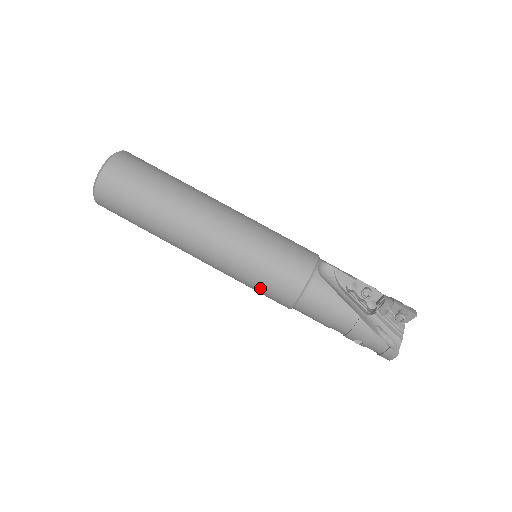
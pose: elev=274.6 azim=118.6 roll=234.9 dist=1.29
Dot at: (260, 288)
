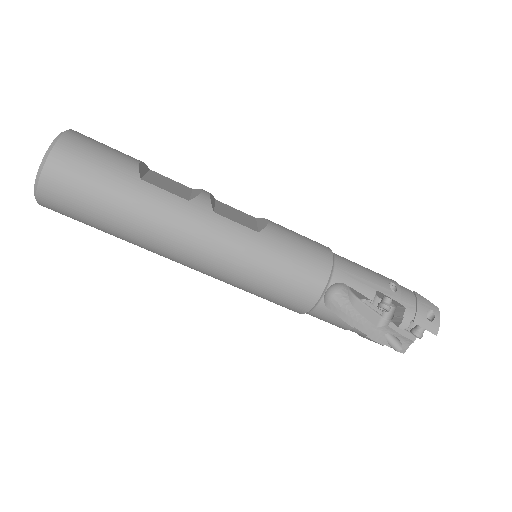
Dot at: occluded
